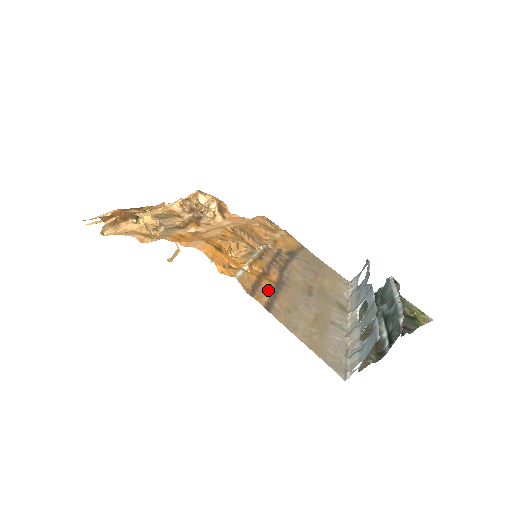
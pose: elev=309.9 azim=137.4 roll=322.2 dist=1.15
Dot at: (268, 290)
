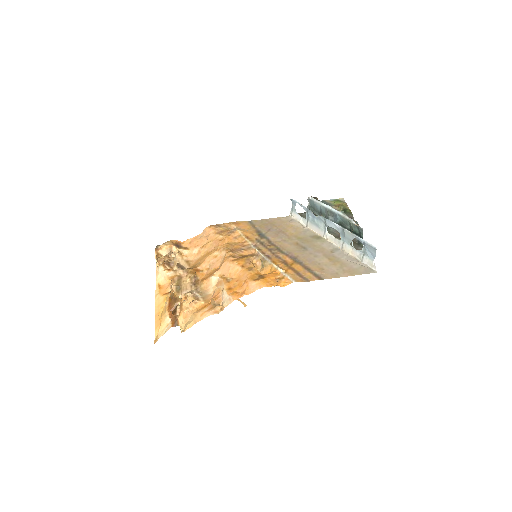
Dot at: (303, 270)
